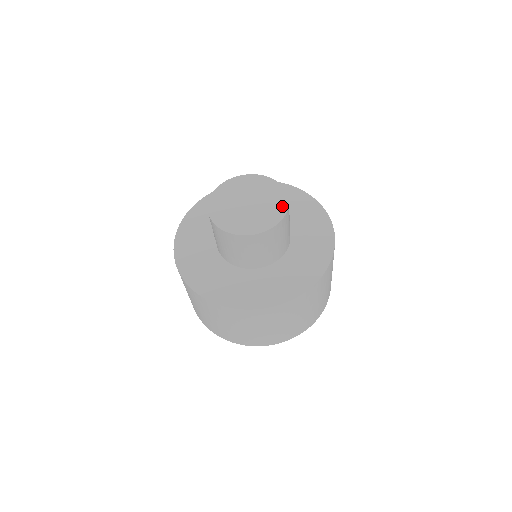
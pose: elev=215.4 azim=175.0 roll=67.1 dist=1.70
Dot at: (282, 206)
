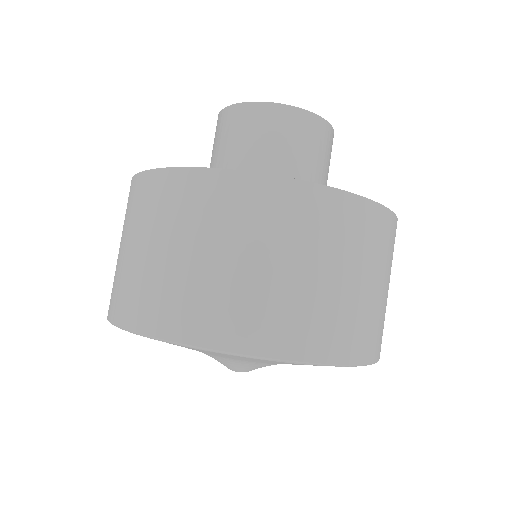
Dot at: occluded
